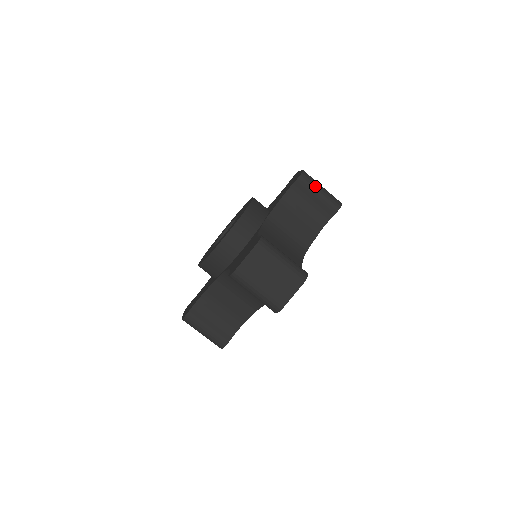
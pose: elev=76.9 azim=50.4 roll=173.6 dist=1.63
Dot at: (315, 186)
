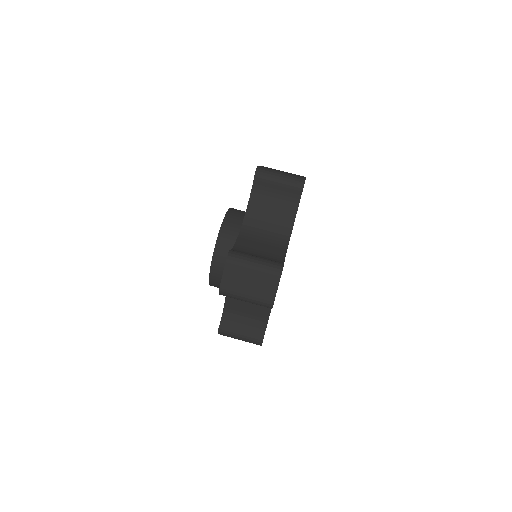
Dot at: (273, 176)
